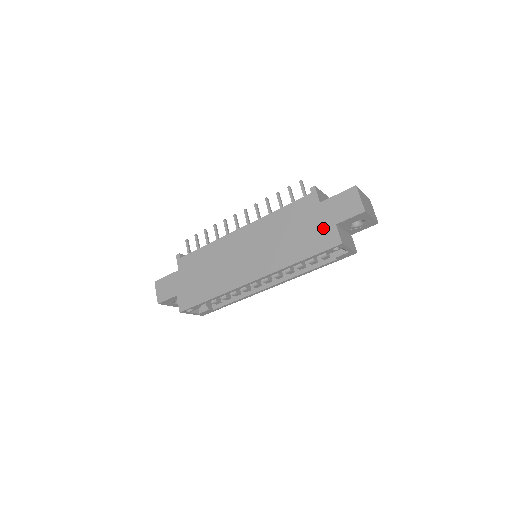
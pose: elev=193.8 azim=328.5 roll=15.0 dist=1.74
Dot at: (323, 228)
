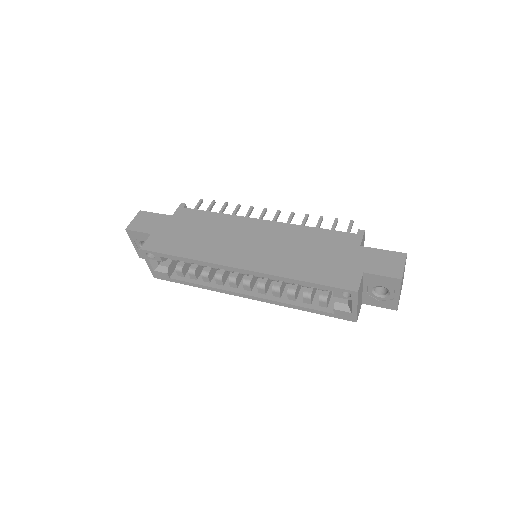
Dot at: (348, 267)
